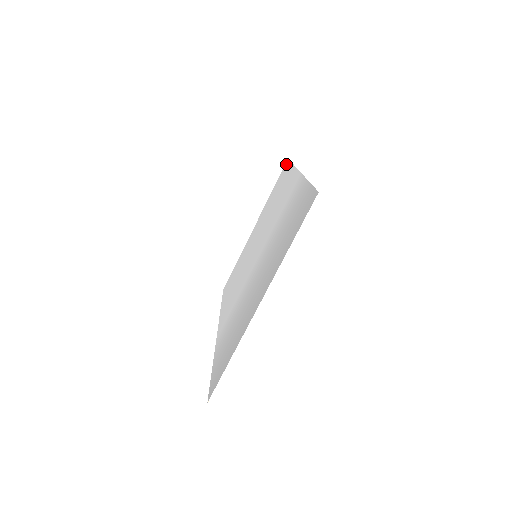
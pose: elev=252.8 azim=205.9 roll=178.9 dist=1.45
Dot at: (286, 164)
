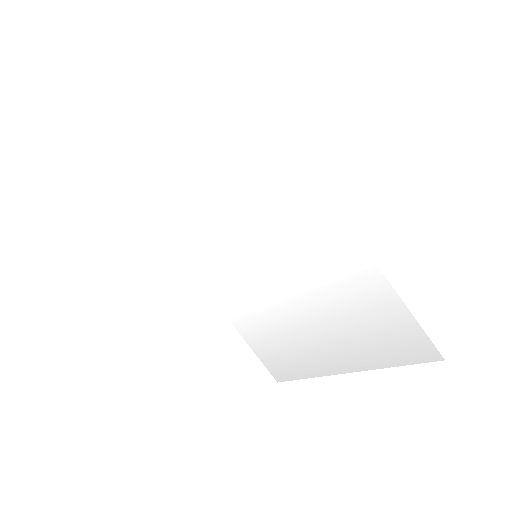
Dot at: (225, 67)
